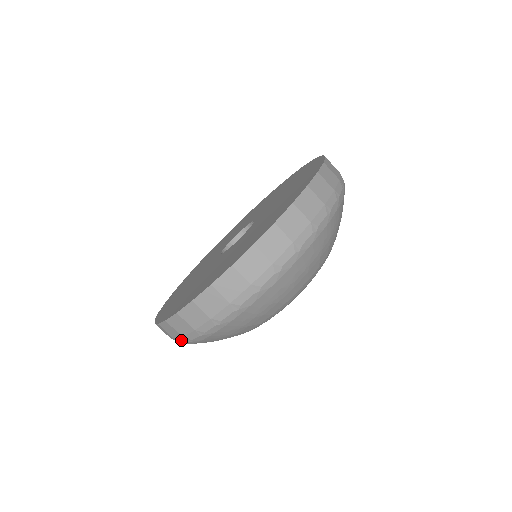
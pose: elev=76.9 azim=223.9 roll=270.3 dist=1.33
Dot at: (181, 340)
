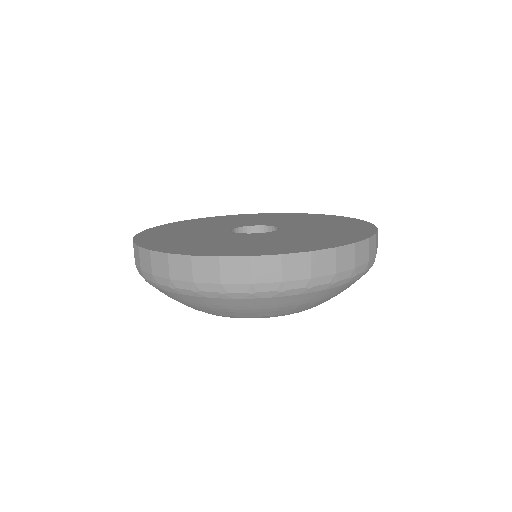
Dot at: occluded
